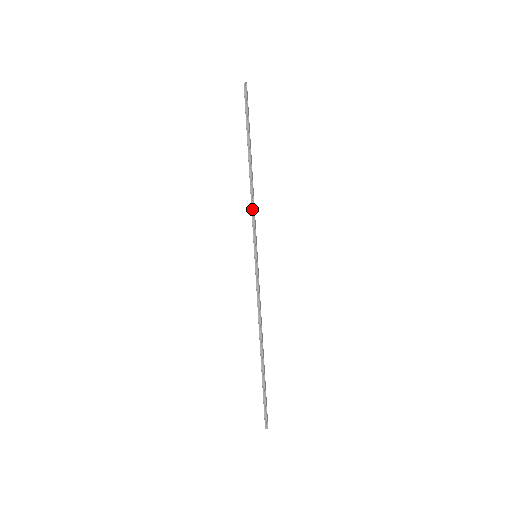
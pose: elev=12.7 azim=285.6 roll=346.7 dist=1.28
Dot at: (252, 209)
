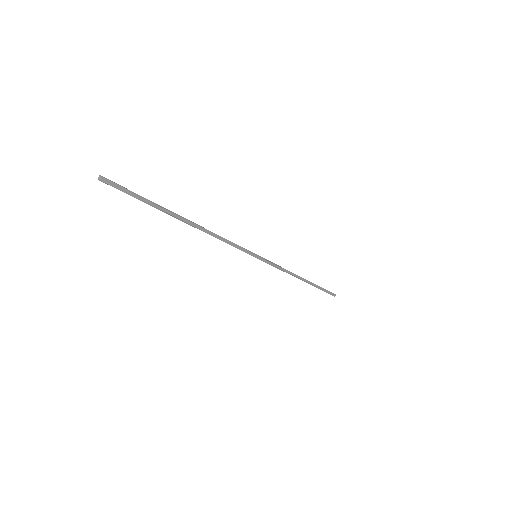
Dot at: (223, 241)
